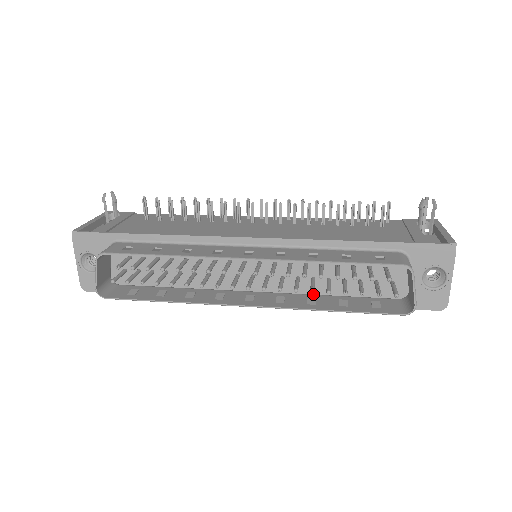
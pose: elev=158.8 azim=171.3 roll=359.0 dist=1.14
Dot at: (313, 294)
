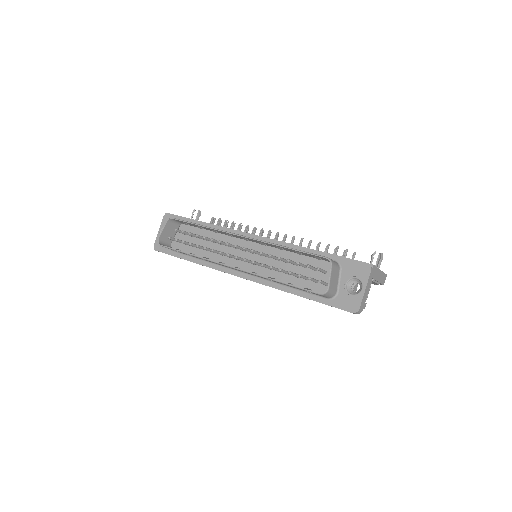
Dot at: occluded
